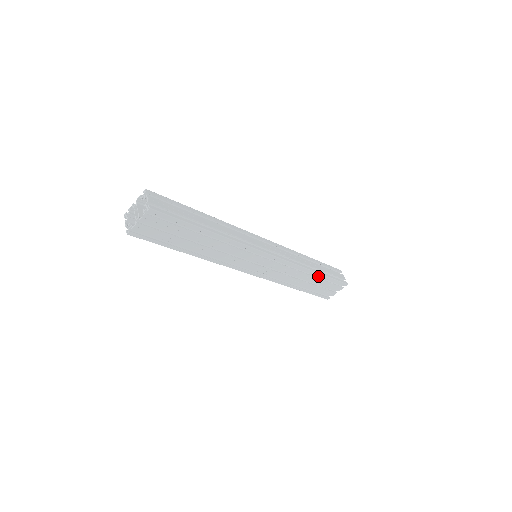
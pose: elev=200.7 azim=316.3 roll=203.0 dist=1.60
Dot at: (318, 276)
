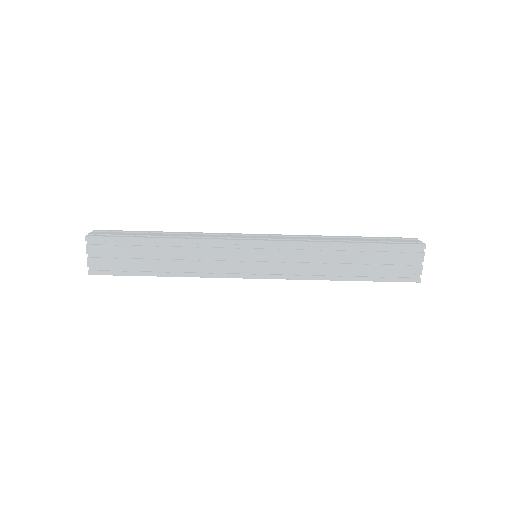
Dot at: (363, 250)
